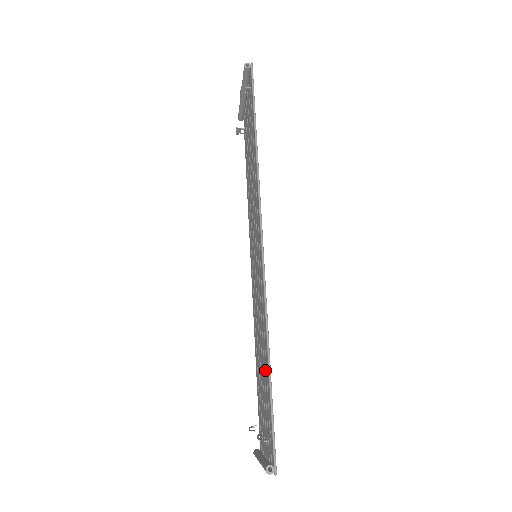
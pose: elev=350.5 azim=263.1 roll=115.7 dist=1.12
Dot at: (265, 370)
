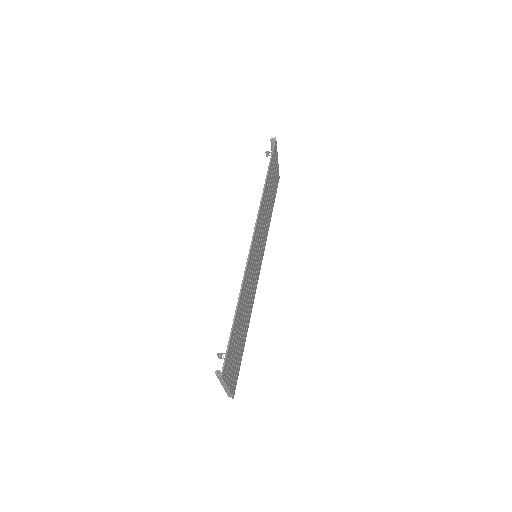
Dot at: (237, 319)
